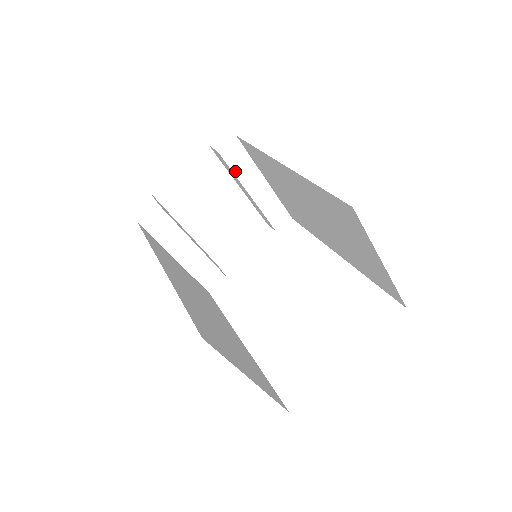
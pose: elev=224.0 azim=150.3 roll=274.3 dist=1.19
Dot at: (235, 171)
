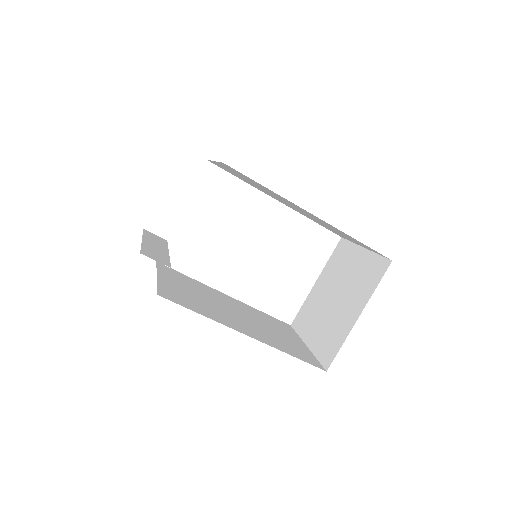
Dot at: occluded
